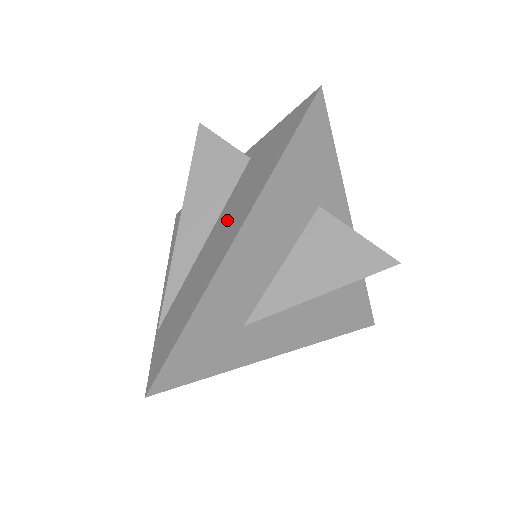
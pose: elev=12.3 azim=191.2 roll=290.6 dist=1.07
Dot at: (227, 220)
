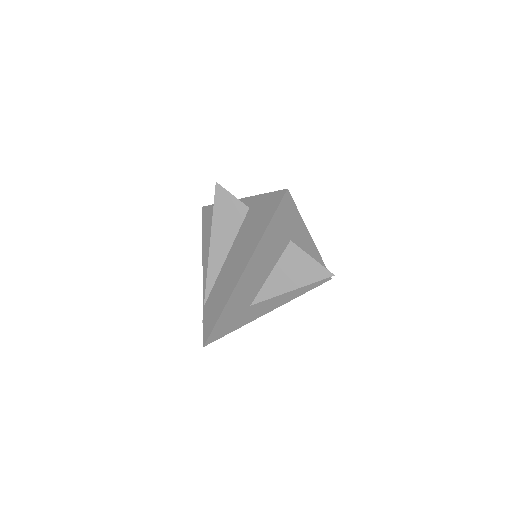
Dot at: (238, 253)
